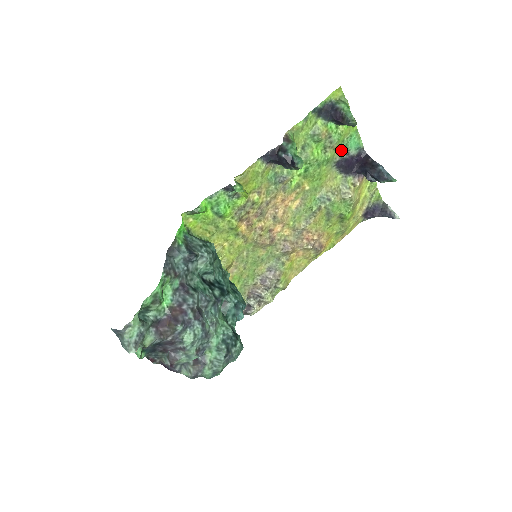
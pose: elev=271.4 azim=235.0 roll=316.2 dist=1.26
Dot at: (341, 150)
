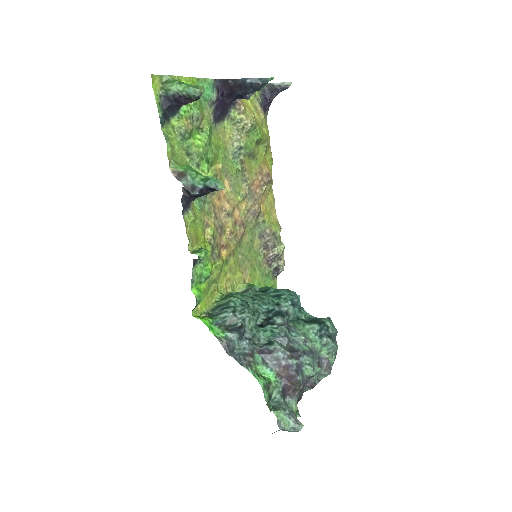
Dot at: (206, 109)
